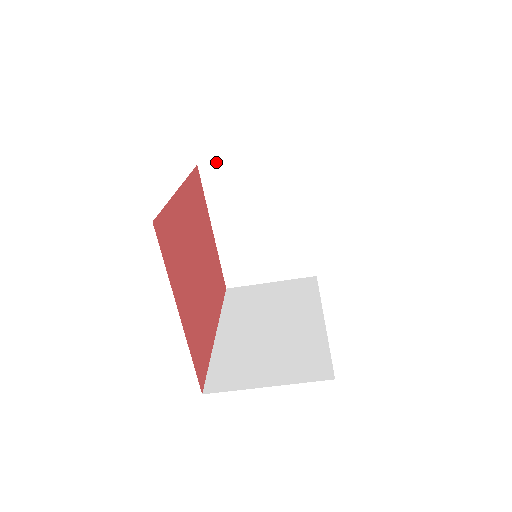
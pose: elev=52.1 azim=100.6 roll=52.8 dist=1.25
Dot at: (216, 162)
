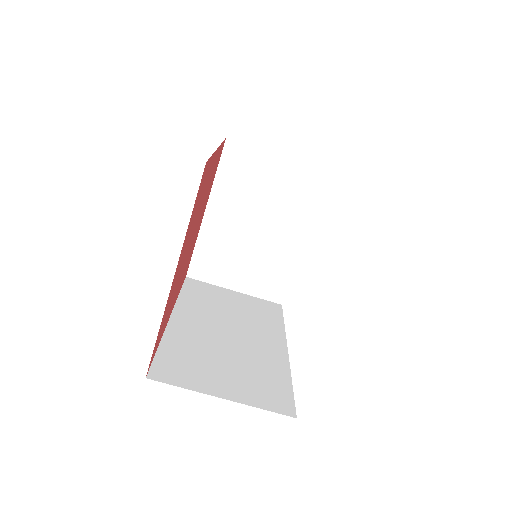
Dot at: (246, 145)
